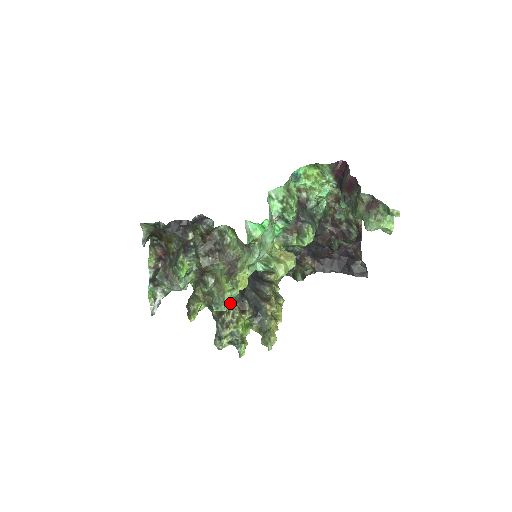
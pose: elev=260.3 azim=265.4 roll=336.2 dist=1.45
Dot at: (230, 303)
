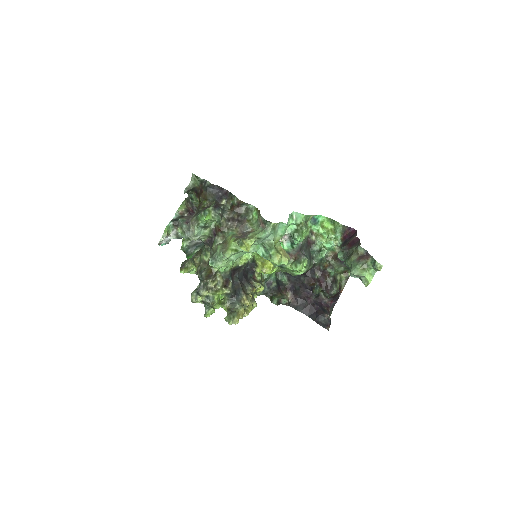
Dot at: (224, 264)
